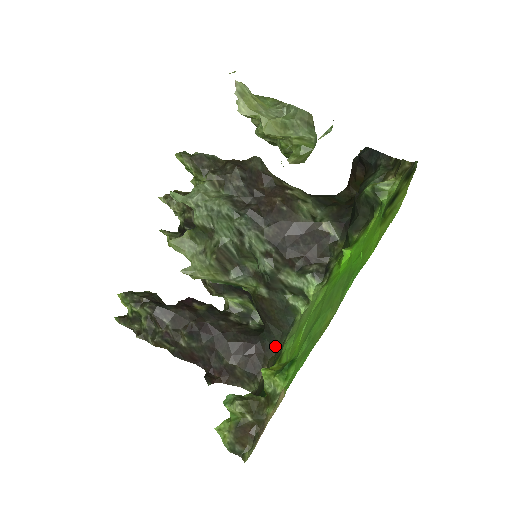
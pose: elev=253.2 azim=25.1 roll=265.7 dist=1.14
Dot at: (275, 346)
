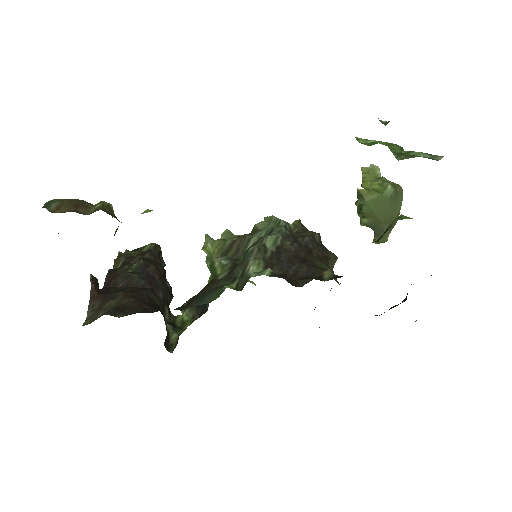
Dot at: occluded
